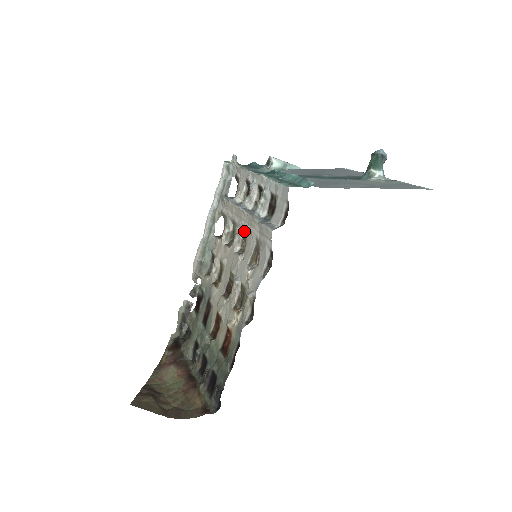
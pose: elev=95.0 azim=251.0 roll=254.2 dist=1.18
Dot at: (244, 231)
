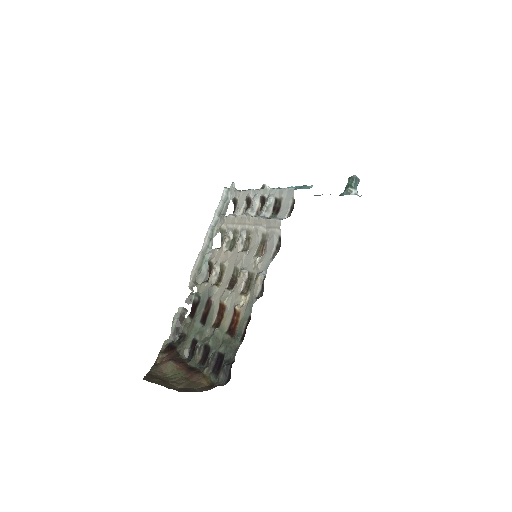
Dot at: (248, 233)
